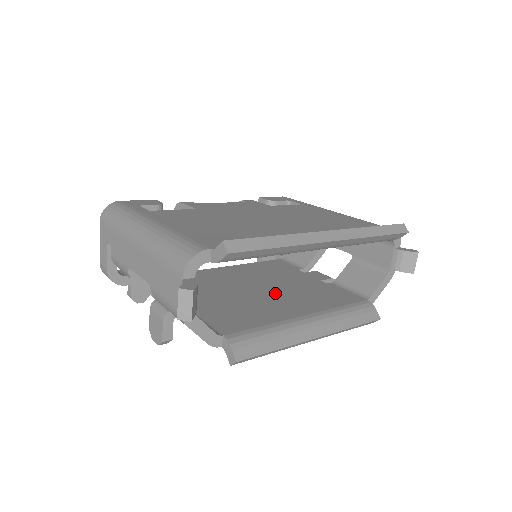
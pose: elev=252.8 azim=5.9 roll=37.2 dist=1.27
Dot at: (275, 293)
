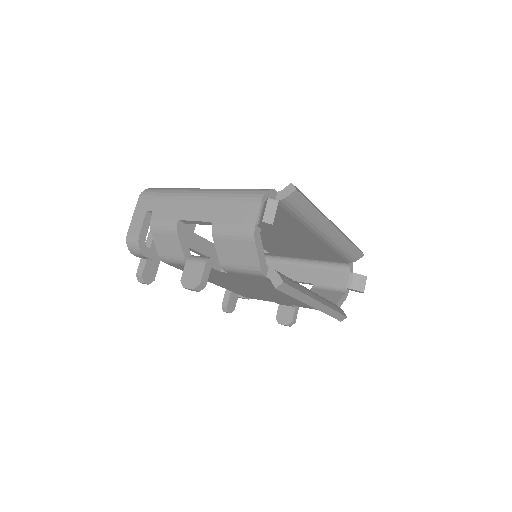
Dot at: occluded
